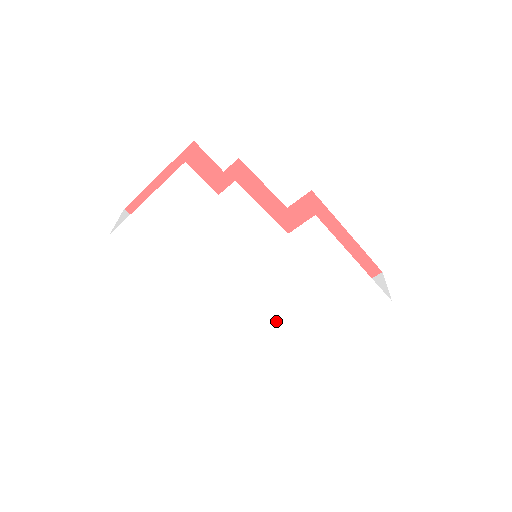
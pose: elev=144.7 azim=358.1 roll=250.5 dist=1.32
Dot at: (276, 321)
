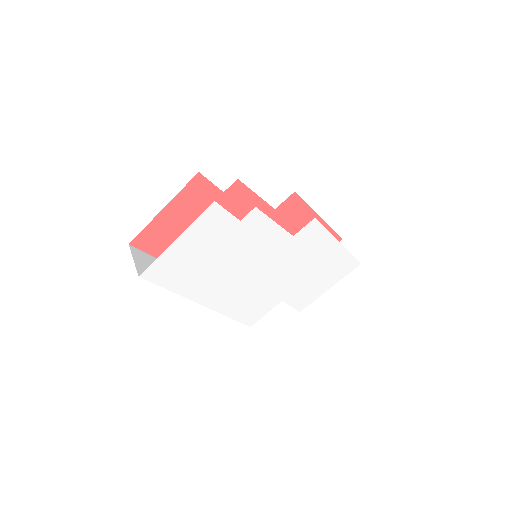
Dot at: (276, 303)
